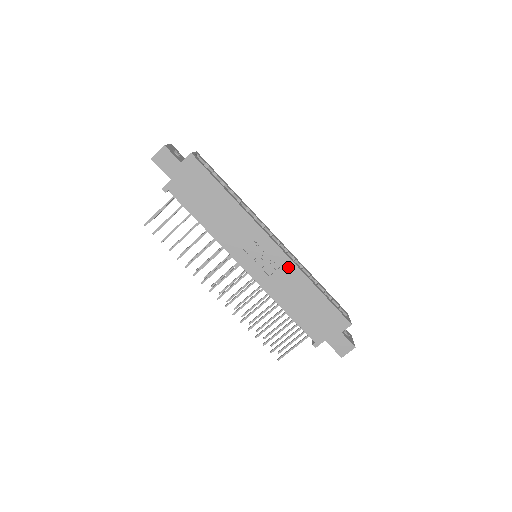
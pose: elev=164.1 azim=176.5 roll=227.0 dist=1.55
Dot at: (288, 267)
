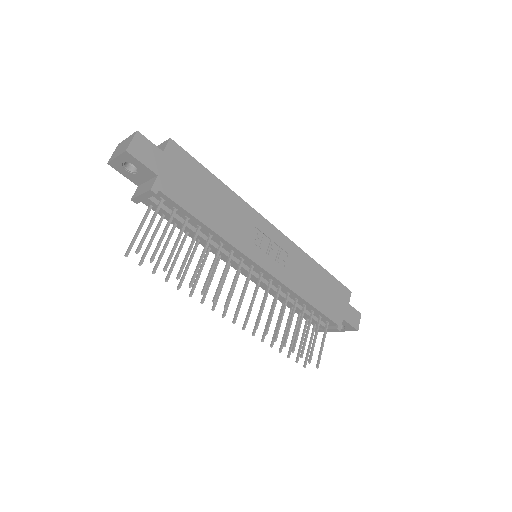
Dot at: (294, 251)
